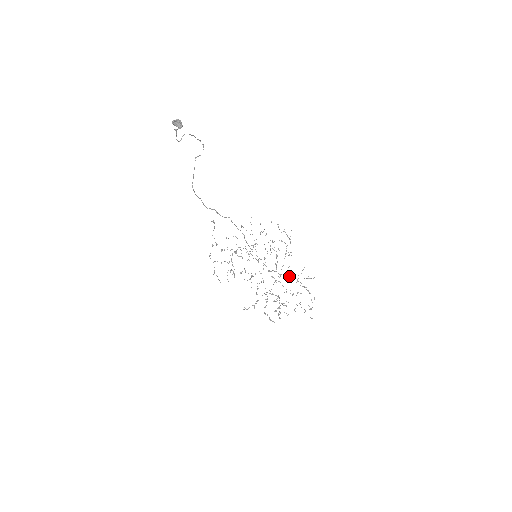
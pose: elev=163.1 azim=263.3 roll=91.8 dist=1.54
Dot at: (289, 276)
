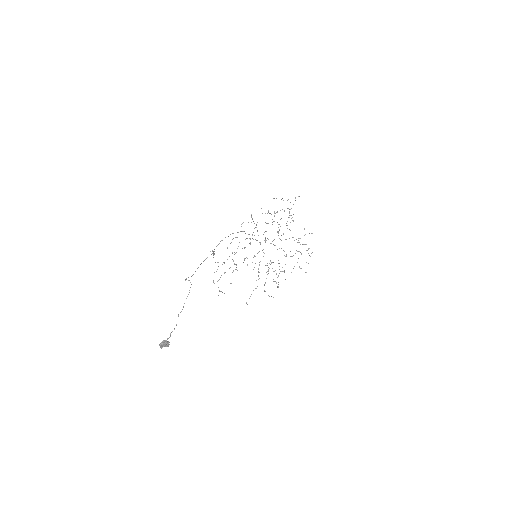
Dot at: occluded
